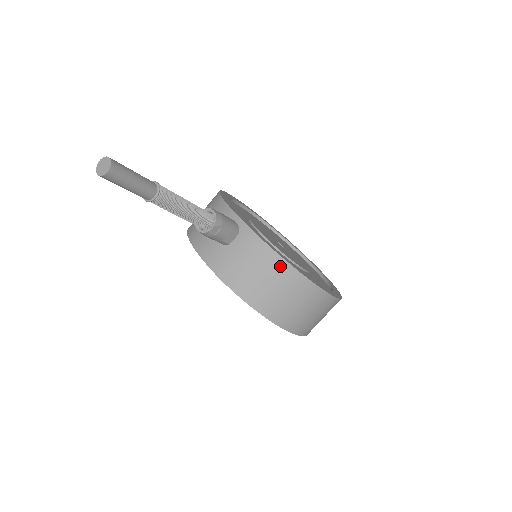
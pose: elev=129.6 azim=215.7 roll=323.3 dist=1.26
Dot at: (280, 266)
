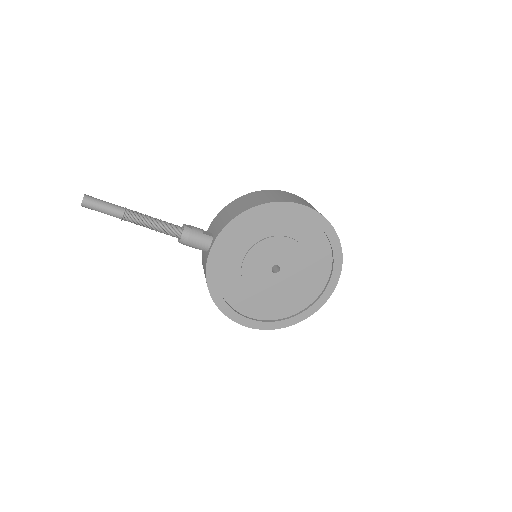
Dot at: occluded
